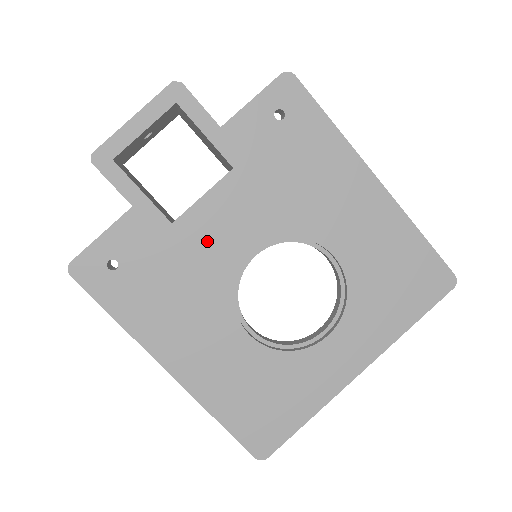
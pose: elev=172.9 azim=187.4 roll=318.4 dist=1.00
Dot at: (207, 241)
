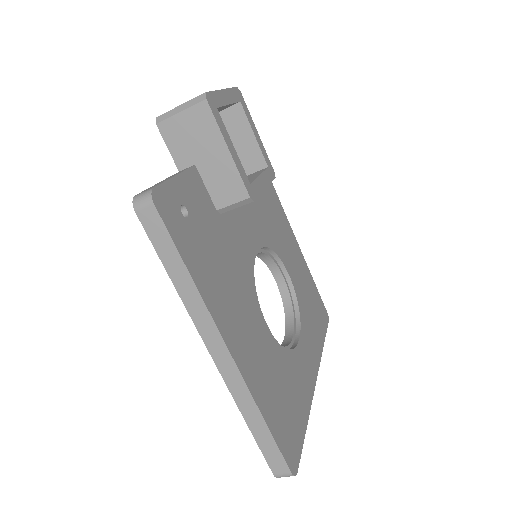
Dot at: (236, 226)
